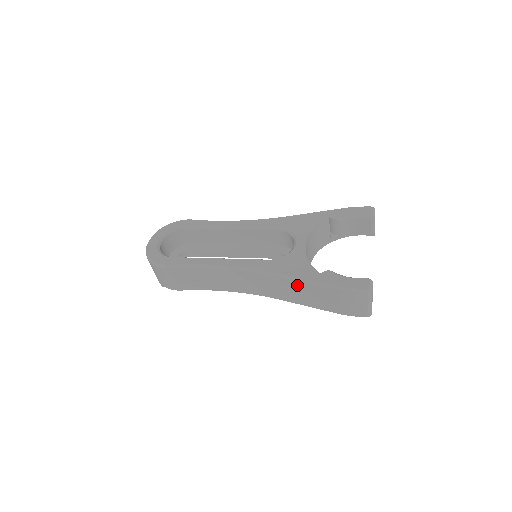
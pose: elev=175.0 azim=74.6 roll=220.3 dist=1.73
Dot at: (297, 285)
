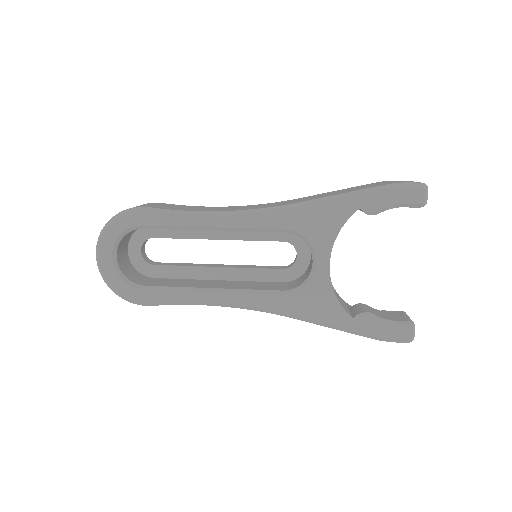
Dot at: occluded
